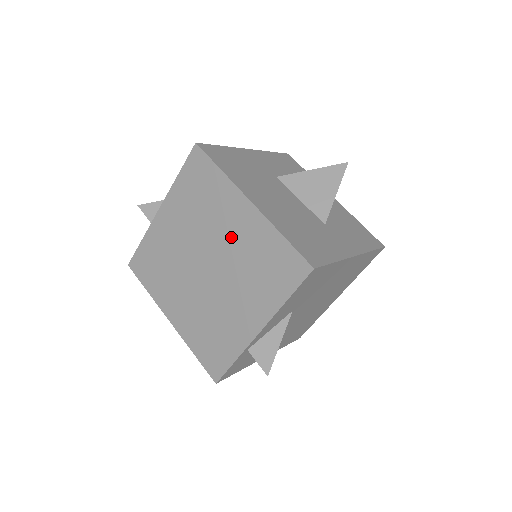
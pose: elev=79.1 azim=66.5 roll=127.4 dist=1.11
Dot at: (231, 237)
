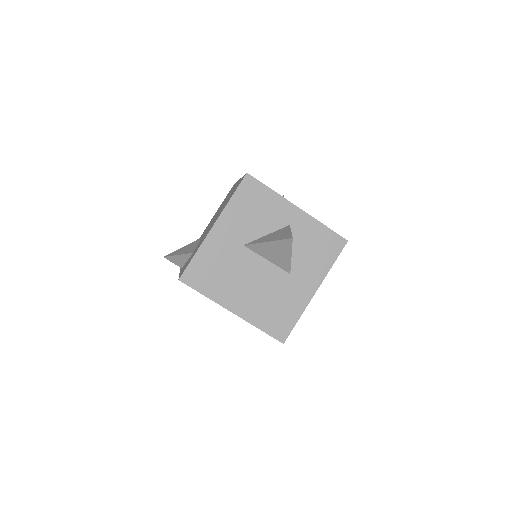
Dot at: occluded
